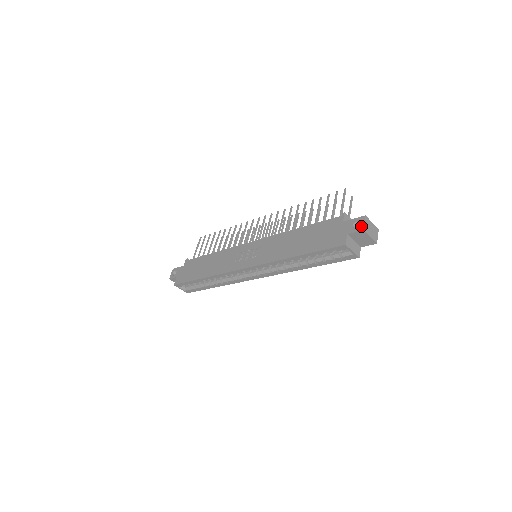
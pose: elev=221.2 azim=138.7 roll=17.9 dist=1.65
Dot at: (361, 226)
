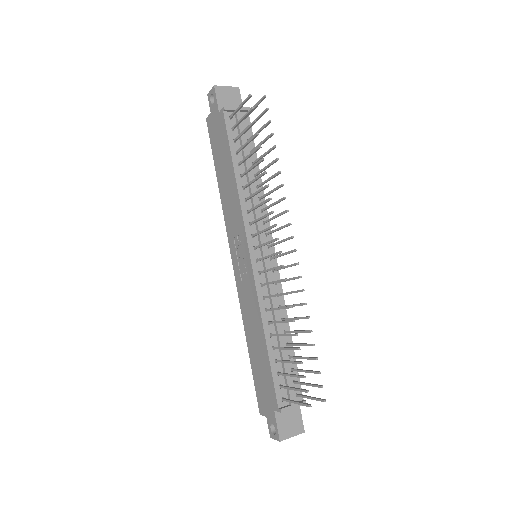
Dot at: (272, 436)
